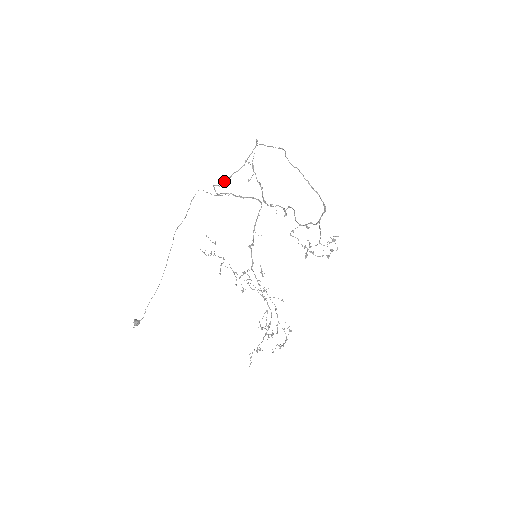
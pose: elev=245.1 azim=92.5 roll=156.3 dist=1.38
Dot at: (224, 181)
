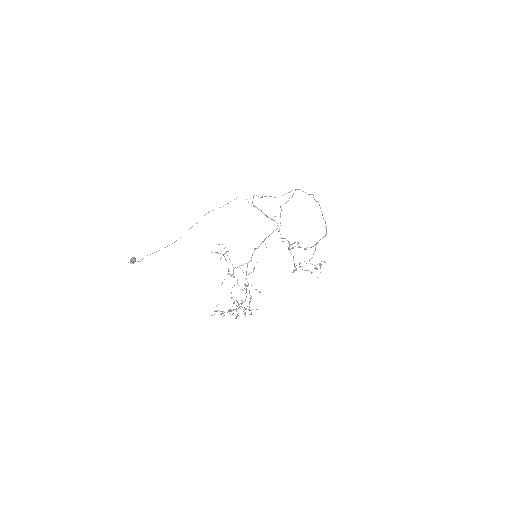
Dot at: occluded
